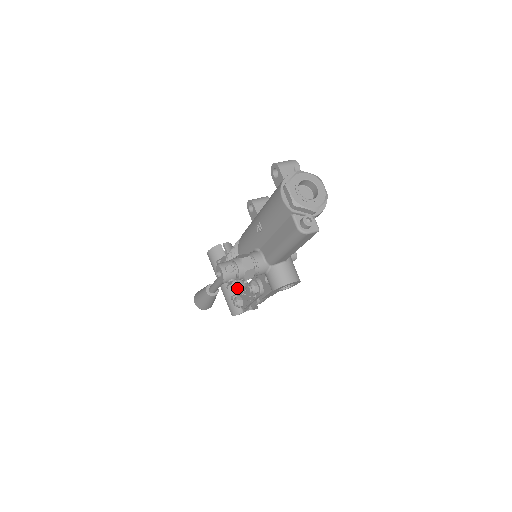
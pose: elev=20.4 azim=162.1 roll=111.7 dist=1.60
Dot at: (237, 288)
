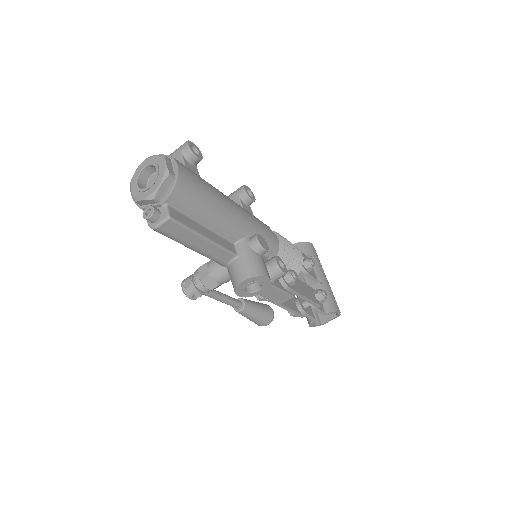
Dot at: occluded
